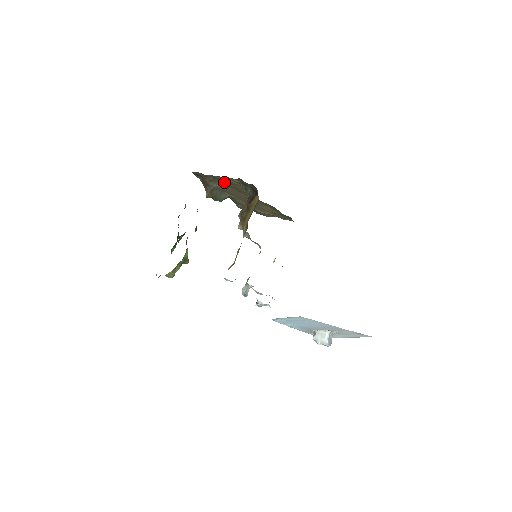
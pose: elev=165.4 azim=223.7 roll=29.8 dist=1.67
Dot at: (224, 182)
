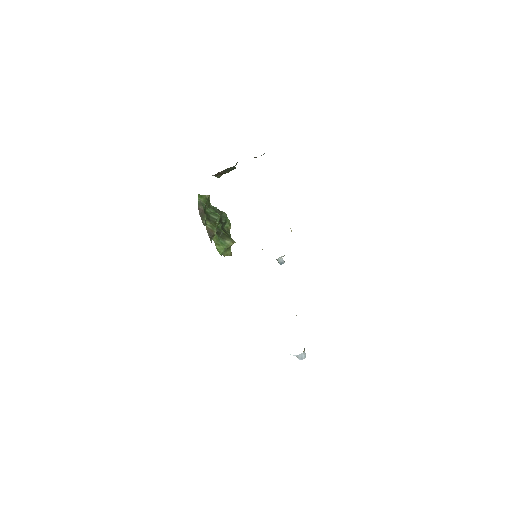
Dot at: occluded
